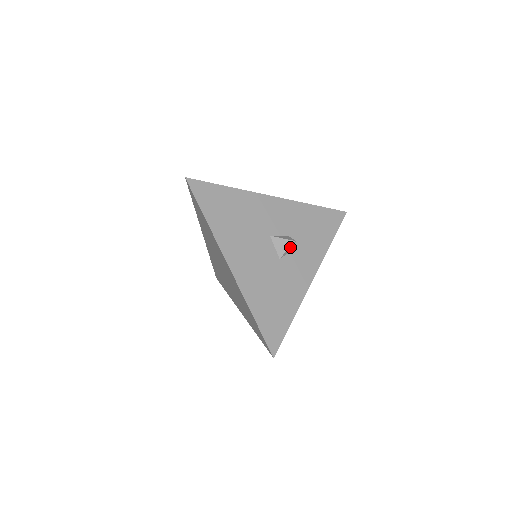
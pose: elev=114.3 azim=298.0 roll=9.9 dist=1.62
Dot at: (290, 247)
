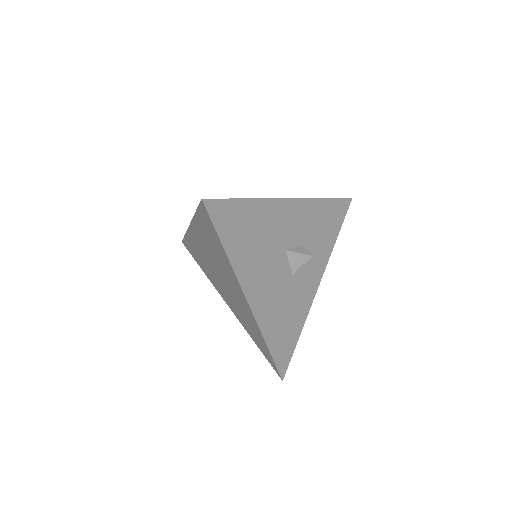
Dot at: (305, 262)
